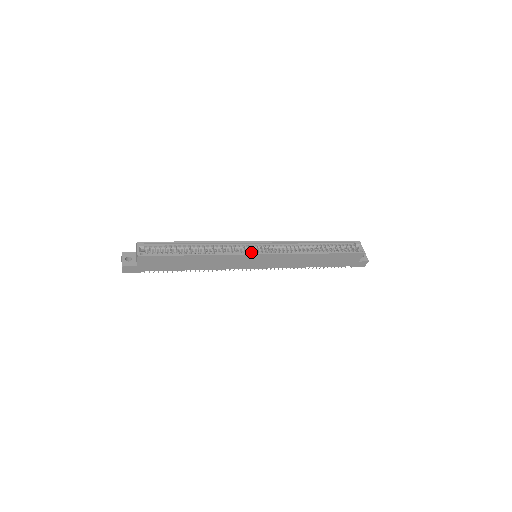
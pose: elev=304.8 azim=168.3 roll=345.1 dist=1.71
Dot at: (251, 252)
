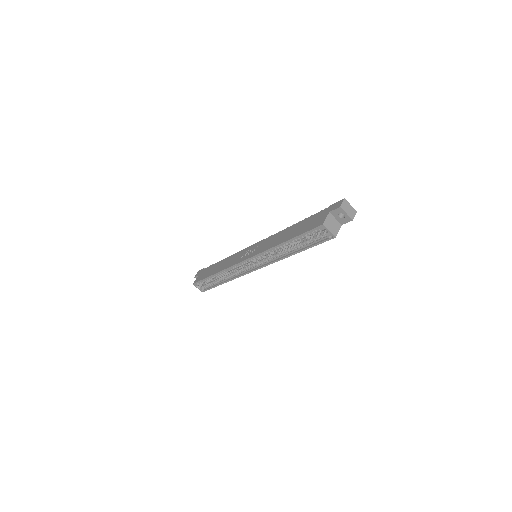
Dot at: (249, 269)
